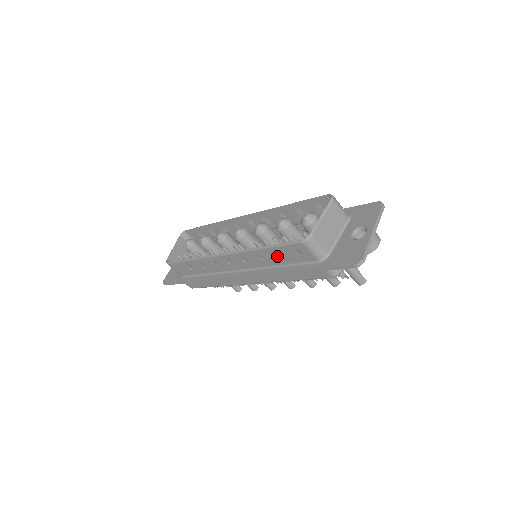
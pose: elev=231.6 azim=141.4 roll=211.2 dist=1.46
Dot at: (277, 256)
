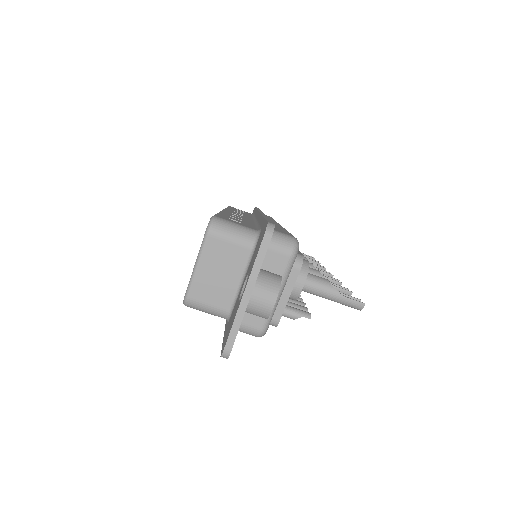
Dot at: occluded
